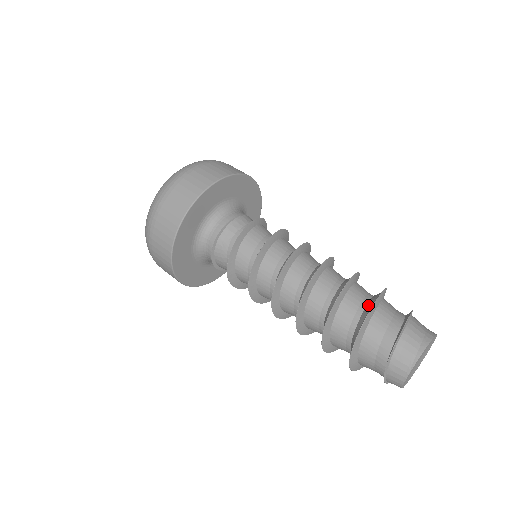
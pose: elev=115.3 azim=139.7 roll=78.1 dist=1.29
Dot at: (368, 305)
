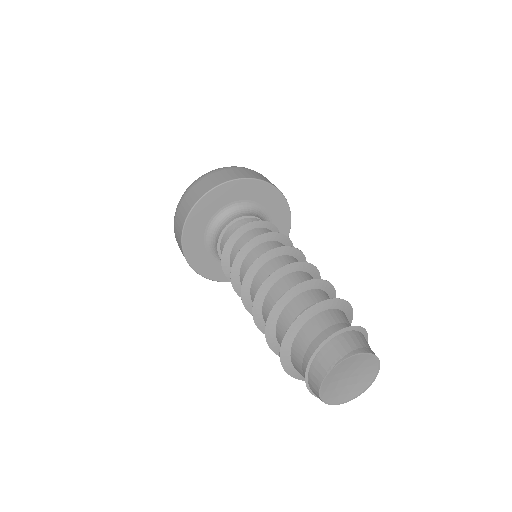
Dot at: occluded
